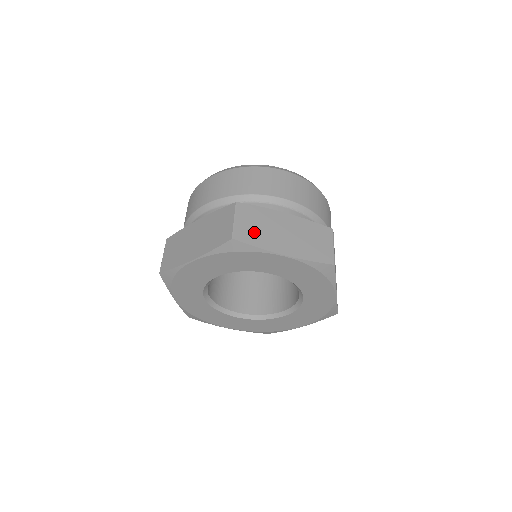
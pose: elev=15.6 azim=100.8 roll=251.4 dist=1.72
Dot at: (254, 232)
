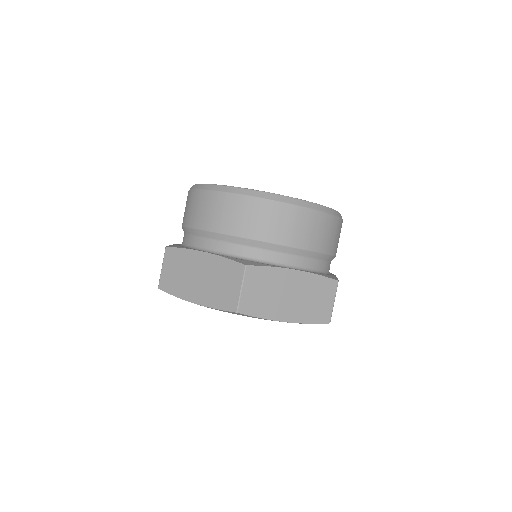
Dot at: (174, 279)
